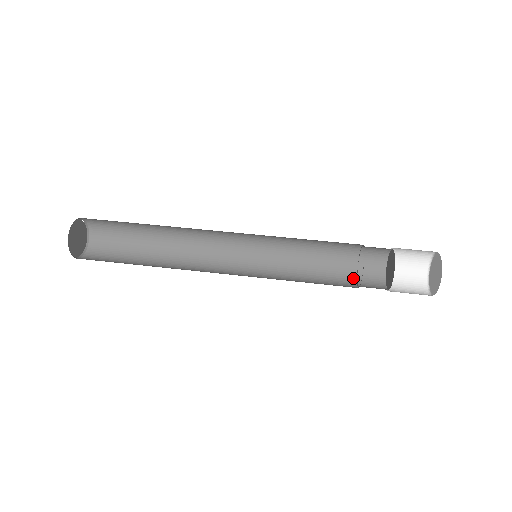
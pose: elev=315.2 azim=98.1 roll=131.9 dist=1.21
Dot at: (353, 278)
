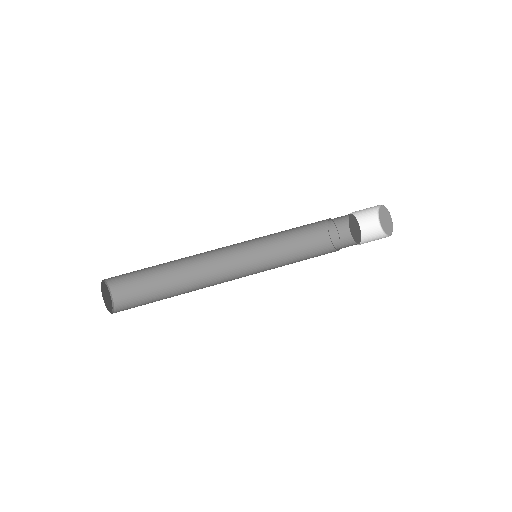
Dot at: (331, 247)
